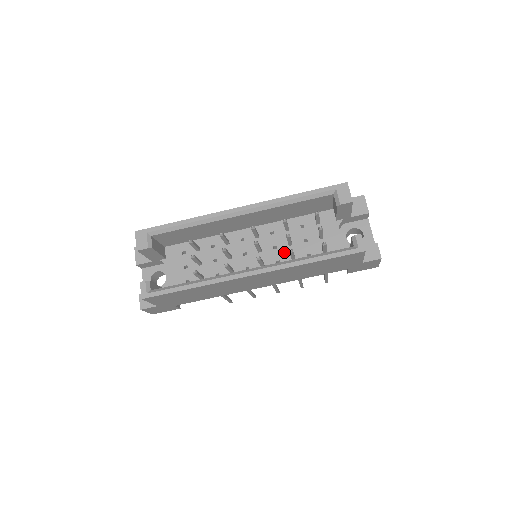
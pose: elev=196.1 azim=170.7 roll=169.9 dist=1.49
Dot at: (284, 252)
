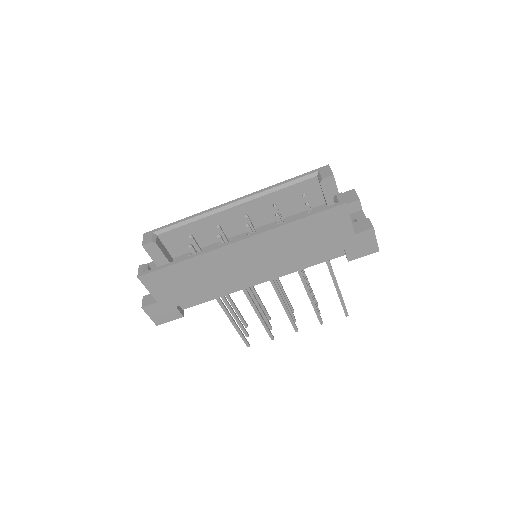
Dot at: occluded
